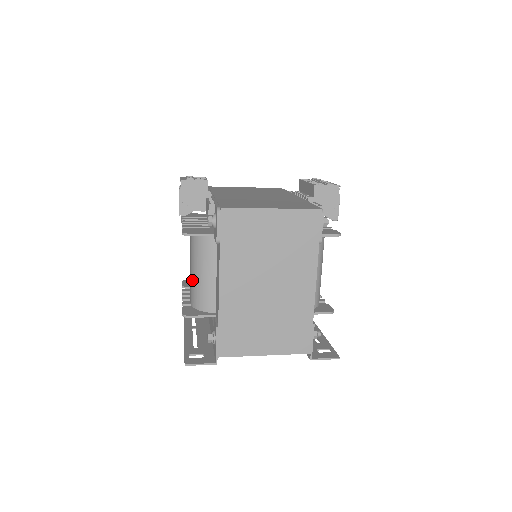
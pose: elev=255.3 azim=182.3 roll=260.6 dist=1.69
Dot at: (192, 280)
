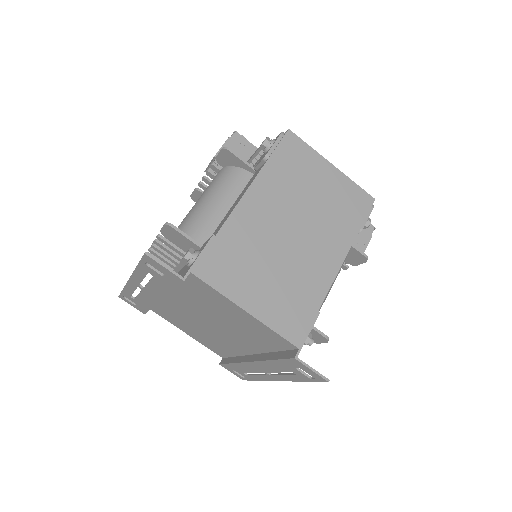
Dot at: (192, 210)
